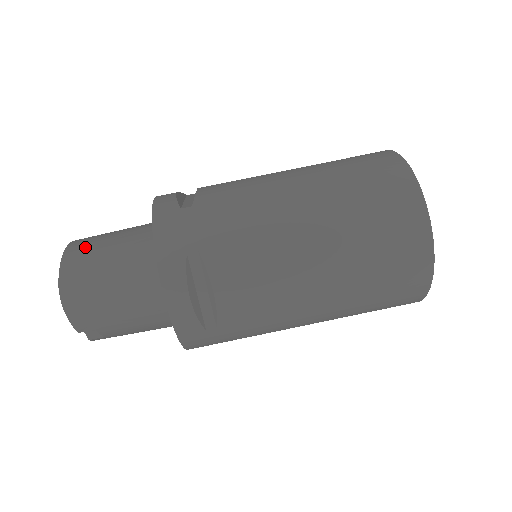
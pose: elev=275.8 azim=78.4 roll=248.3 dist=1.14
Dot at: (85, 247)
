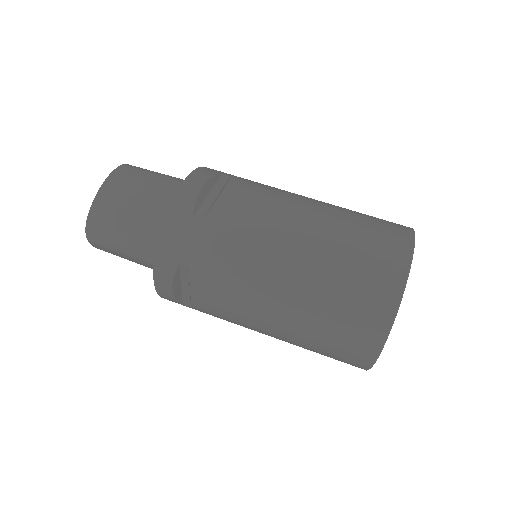
Dot at: (117, 193)
